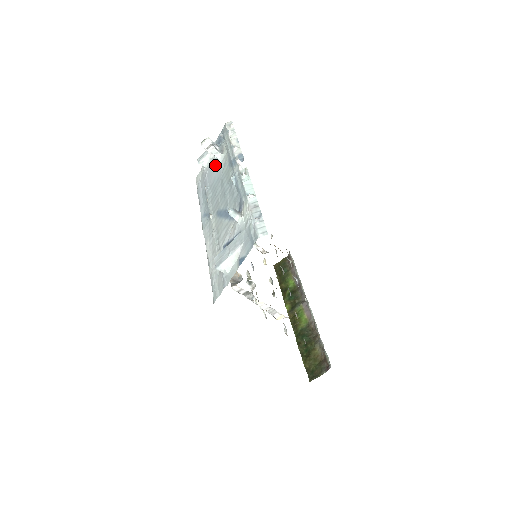
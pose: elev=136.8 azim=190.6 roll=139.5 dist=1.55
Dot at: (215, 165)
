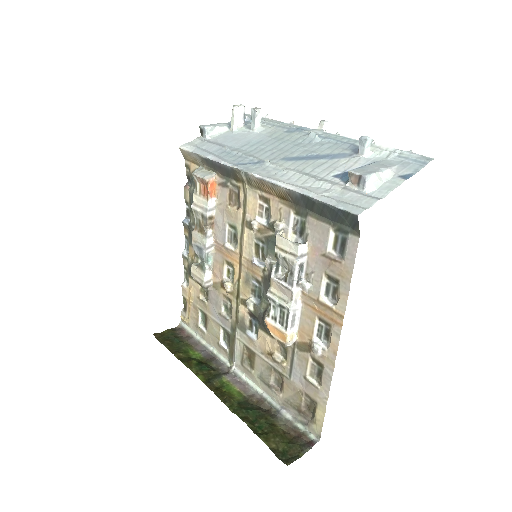
Dot at: (242, 134)
